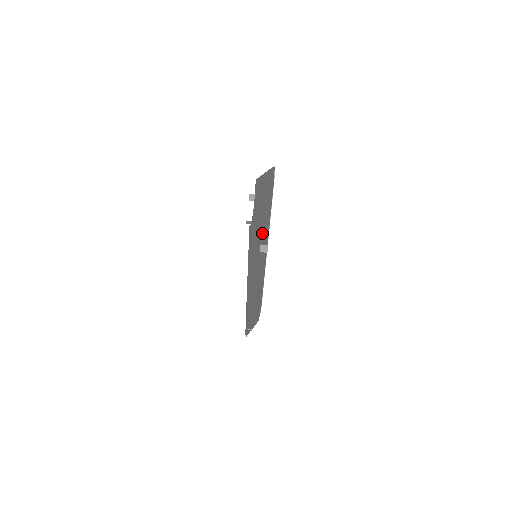
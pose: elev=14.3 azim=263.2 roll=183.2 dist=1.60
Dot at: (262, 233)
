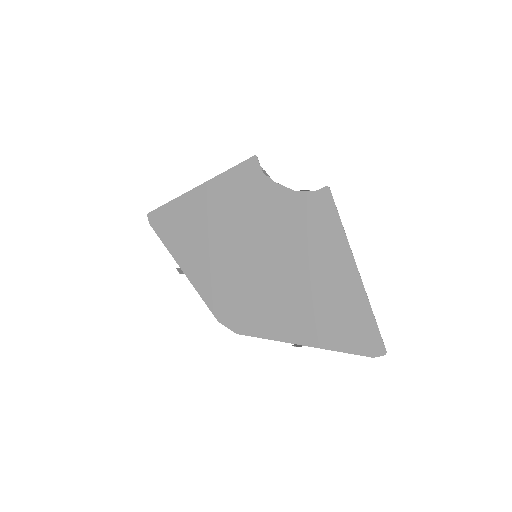
Dot at: (298, 299)
